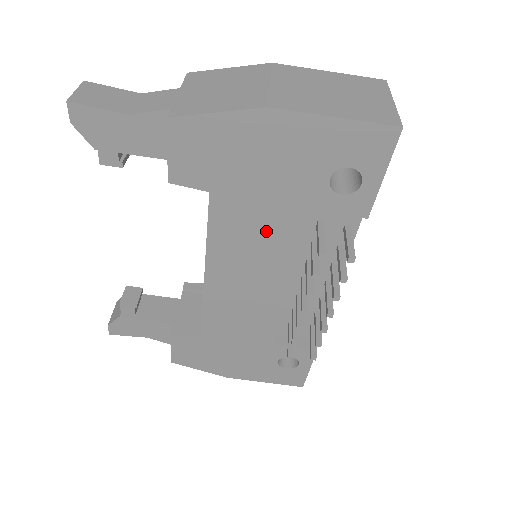
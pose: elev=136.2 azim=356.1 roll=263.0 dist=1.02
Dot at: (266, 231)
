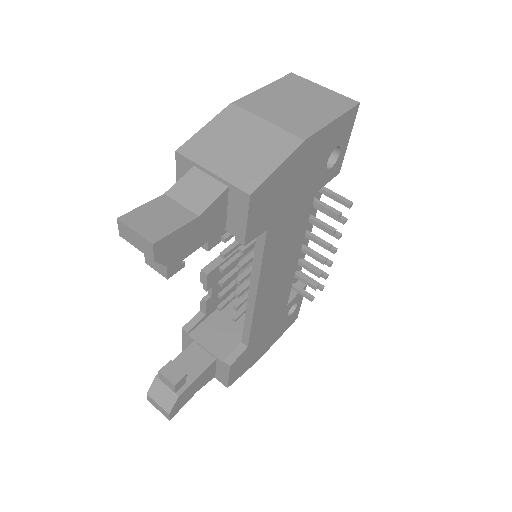
Dot at: (293, 228)
